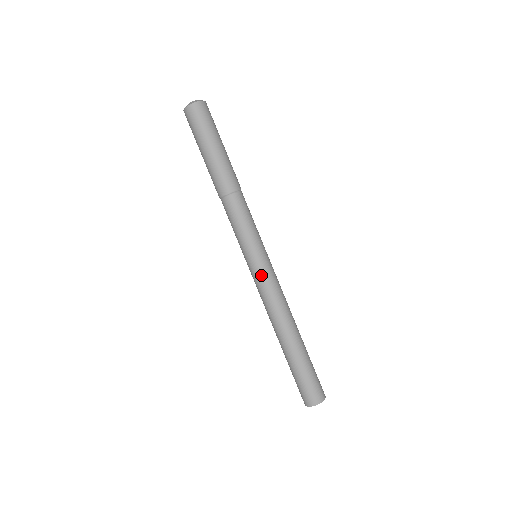
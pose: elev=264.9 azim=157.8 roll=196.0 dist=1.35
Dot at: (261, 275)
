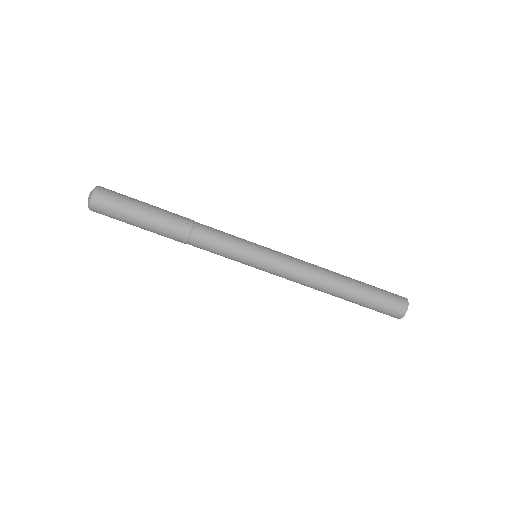
Dot at: (272, 271)
